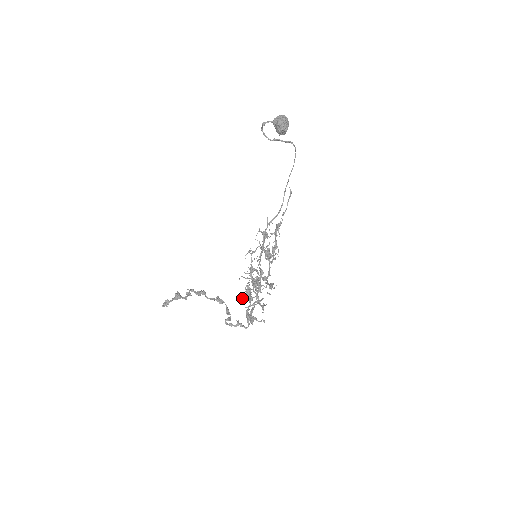
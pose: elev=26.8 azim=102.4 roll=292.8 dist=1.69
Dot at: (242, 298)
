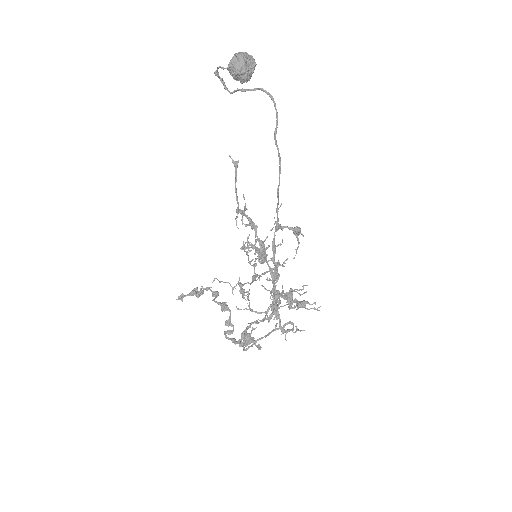
Dot at: (239, 309)
